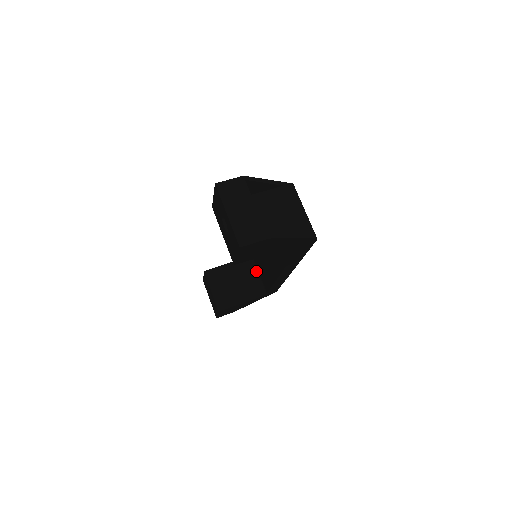
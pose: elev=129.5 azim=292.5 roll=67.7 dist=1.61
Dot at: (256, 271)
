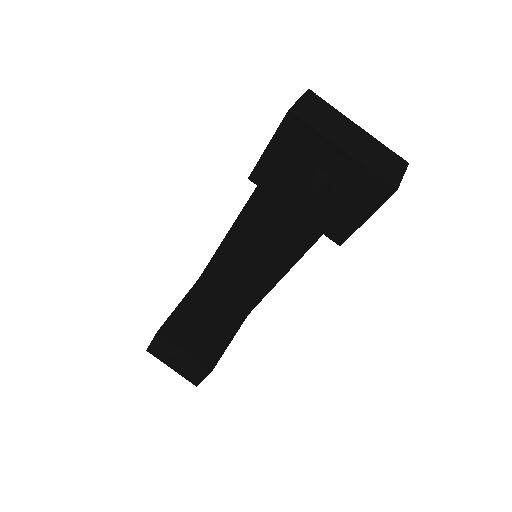
Dot at: (220, 293)
